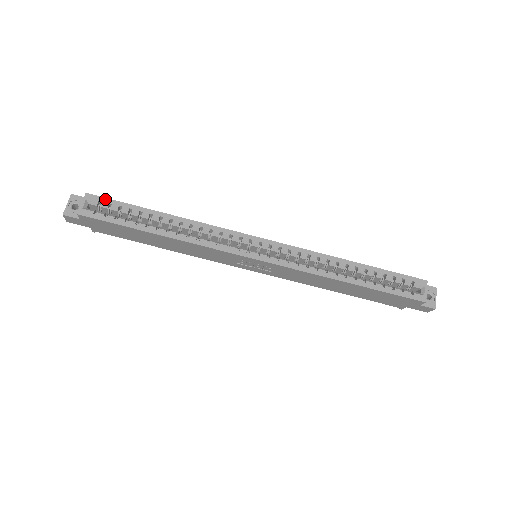
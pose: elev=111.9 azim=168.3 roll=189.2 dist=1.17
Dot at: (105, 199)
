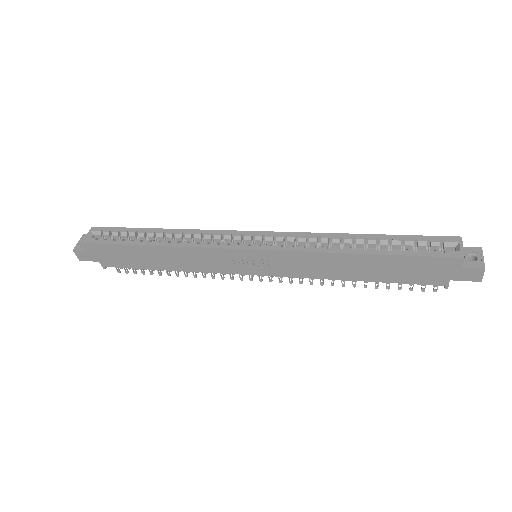
Dot at: (107, 228)
